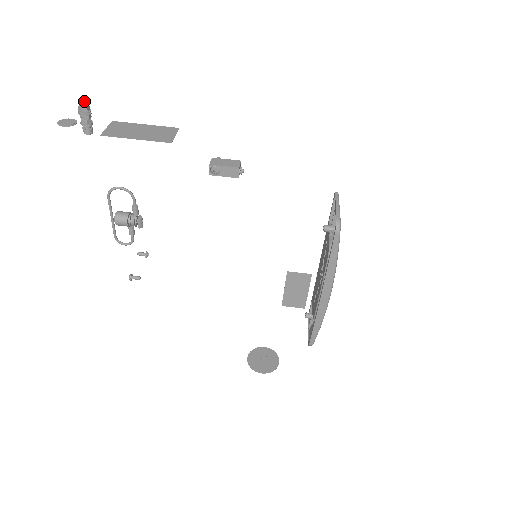
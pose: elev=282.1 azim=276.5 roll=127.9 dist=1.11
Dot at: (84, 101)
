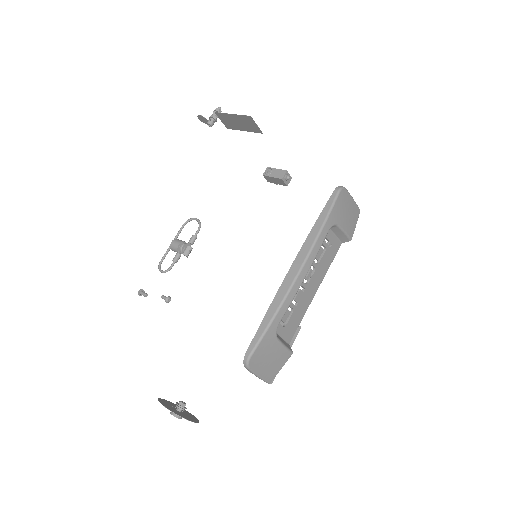
Dot at: occluded
